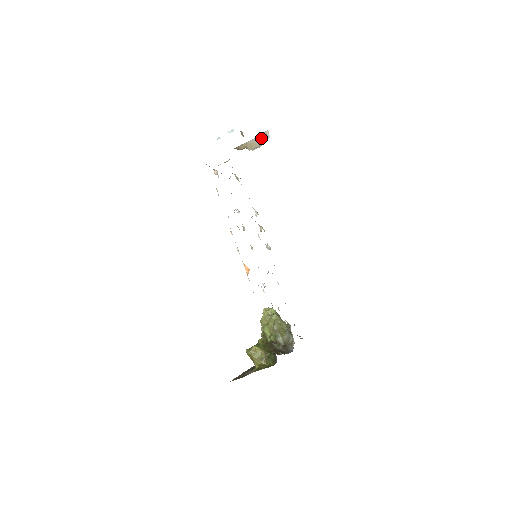
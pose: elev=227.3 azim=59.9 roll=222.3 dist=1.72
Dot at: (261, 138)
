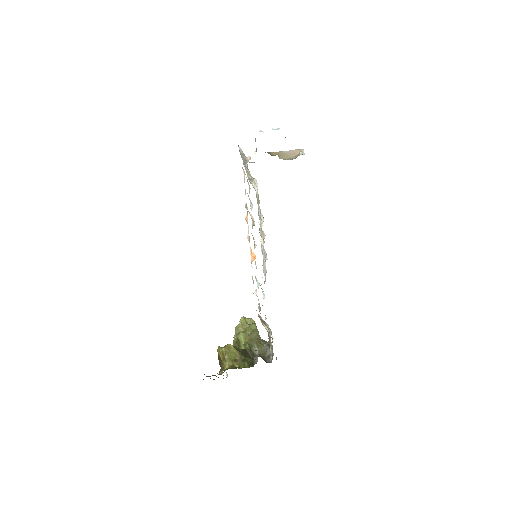
Dot at: (295, 153)
